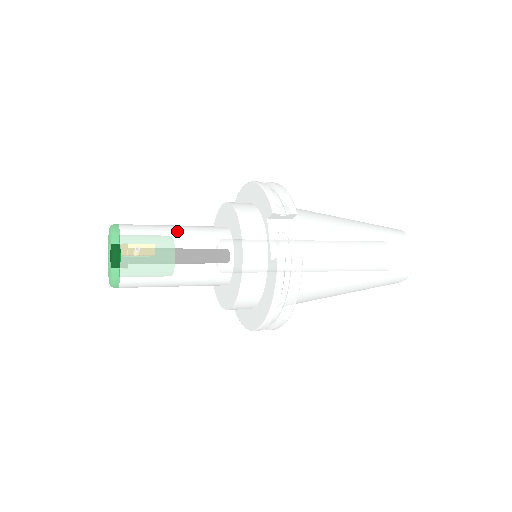
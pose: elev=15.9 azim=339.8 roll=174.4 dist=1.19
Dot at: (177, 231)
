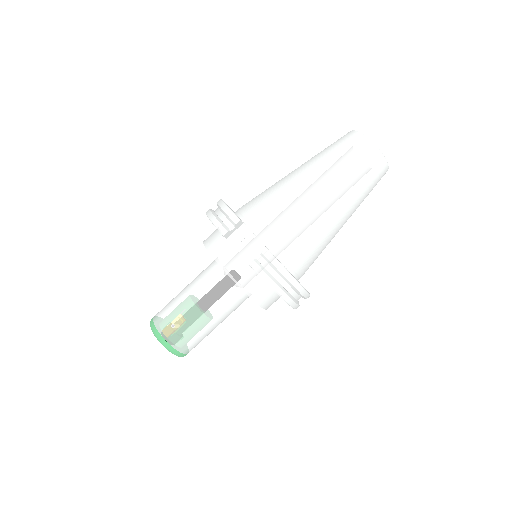
Dot at: (186, 293)
